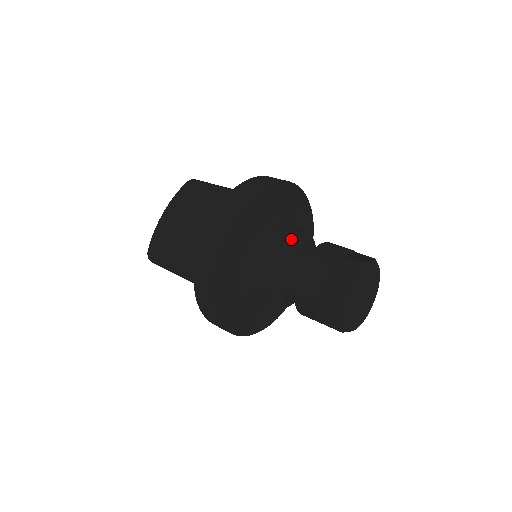
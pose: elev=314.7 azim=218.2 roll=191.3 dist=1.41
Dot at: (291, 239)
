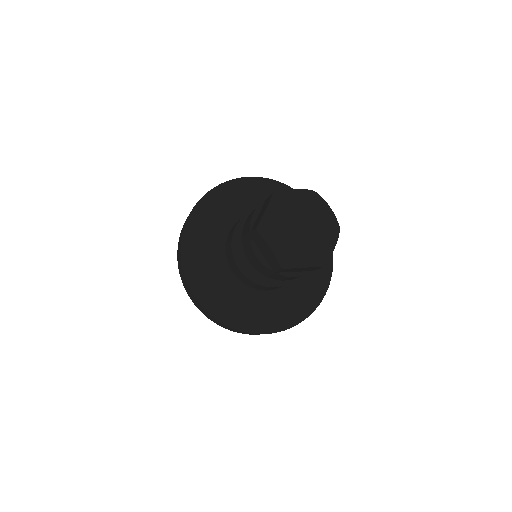
Dot at: (250, 213)
